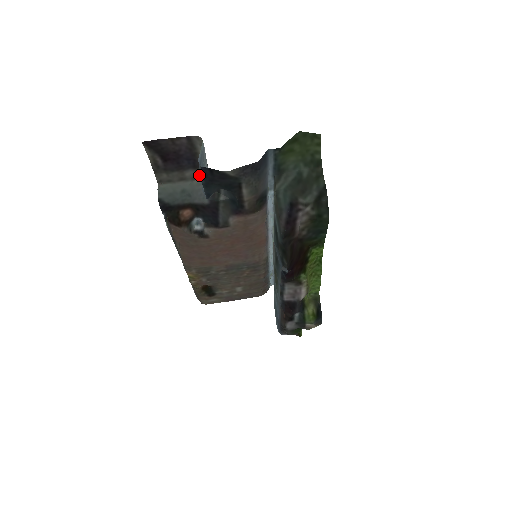
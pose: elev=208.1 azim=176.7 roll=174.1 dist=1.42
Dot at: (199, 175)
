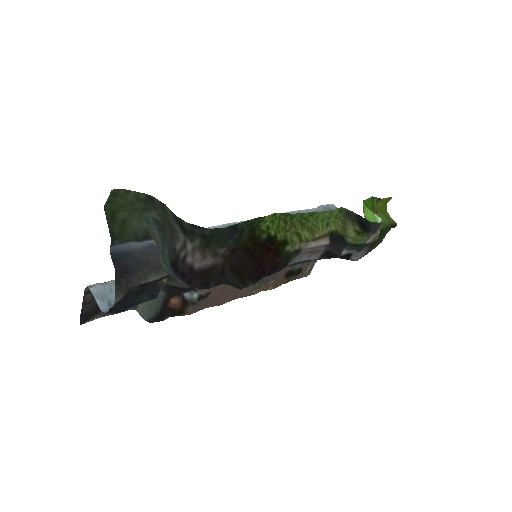
Dot at: occluded
